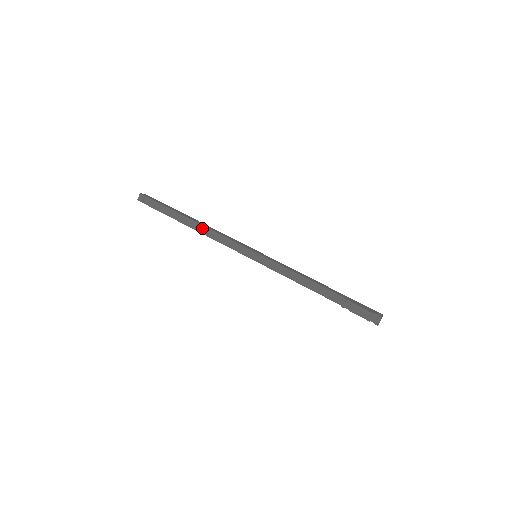
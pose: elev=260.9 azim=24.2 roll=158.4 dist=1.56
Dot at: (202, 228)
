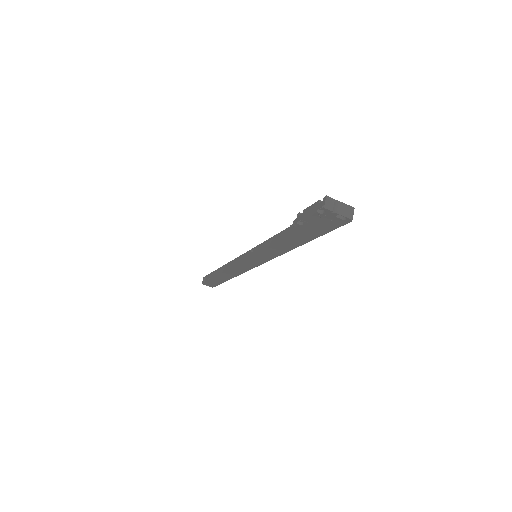
Dot at: (227, 267)
